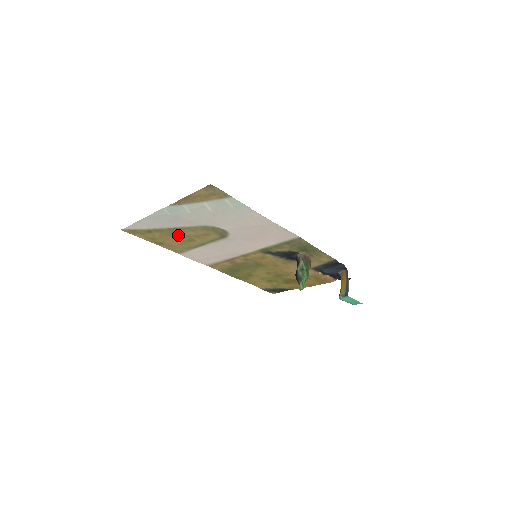
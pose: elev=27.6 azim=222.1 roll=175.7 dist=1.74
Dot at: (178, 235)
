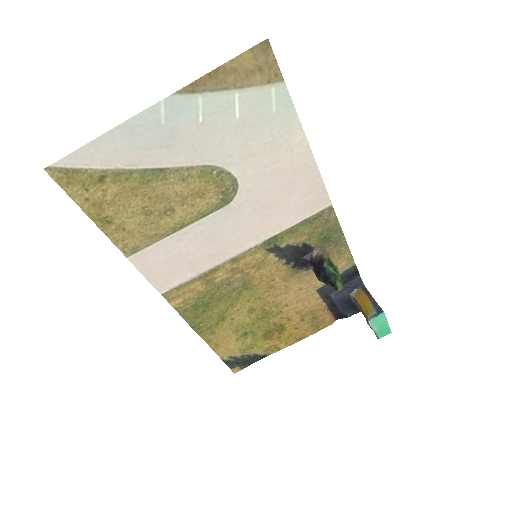
Dot at: (150, 194)
